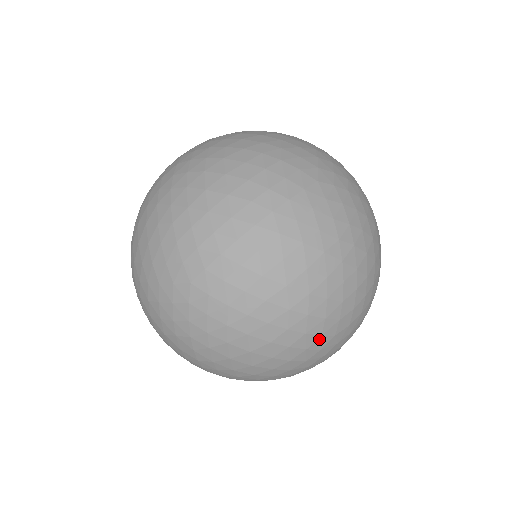
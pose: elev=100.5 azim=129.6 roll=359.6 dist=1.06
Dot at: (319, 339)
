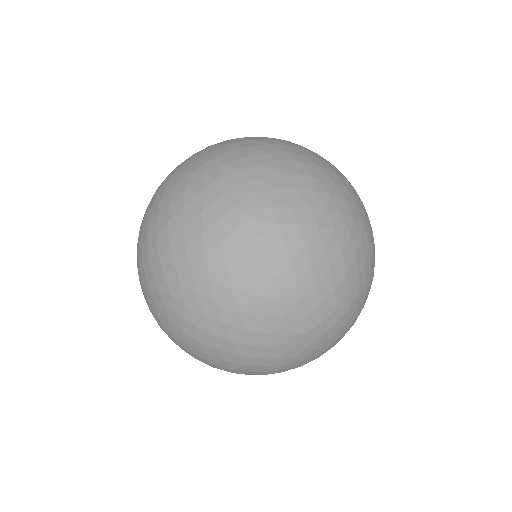
Dot at: (370, 234)
